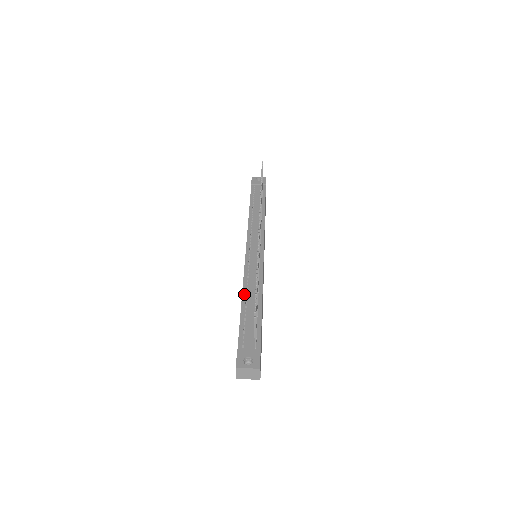
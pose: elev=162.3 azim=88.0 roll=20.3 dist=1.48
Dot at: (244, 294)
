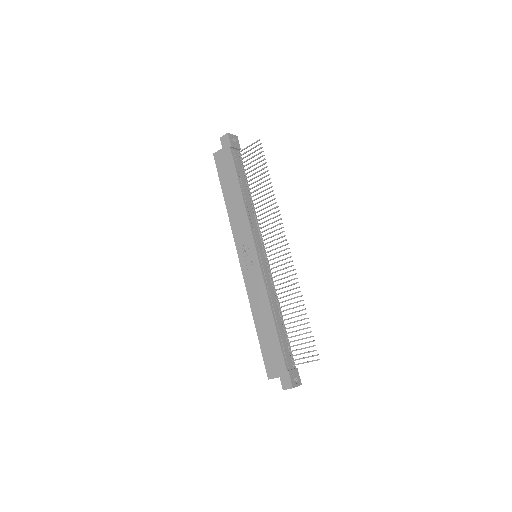
Dot at: (273, 312)
